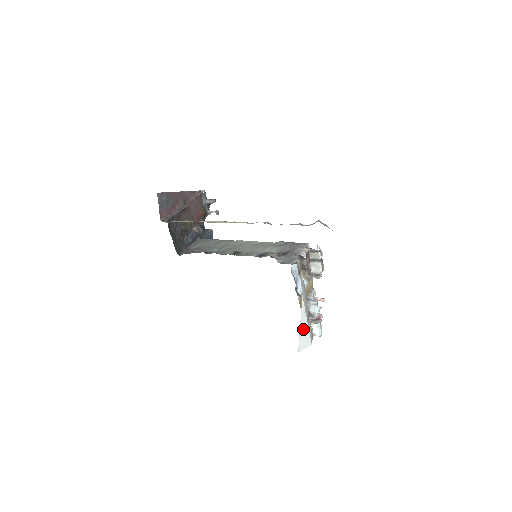
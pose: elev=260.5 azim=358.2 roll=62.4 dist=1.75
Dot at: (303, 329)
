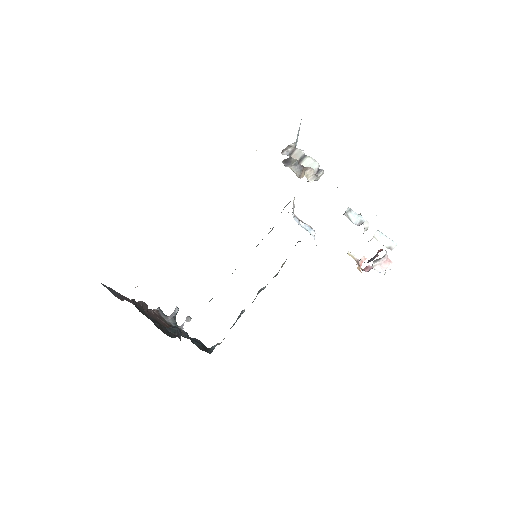
Dot at: occluded
